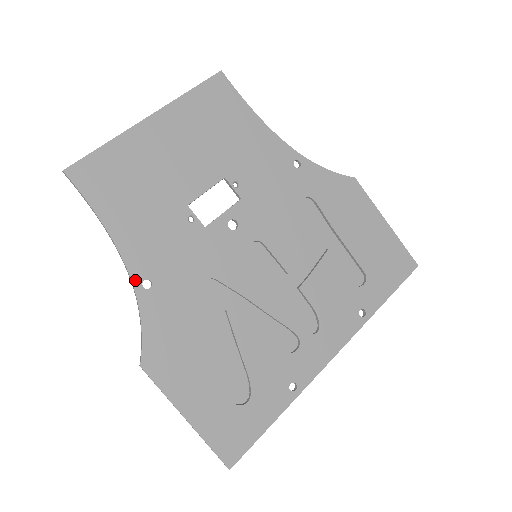
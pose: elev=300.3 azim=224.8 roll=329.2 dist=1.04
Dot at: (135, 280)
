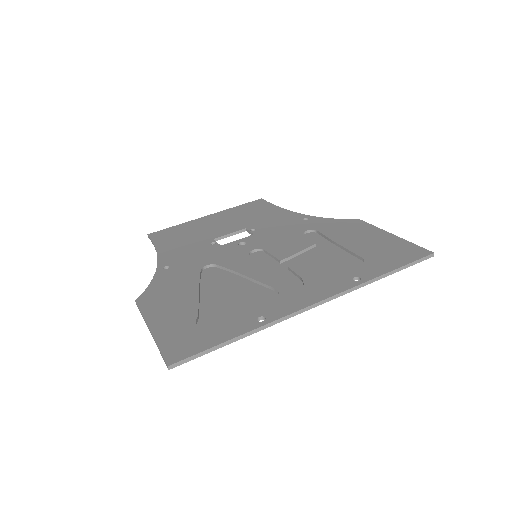
Dot at: (159, 266)
